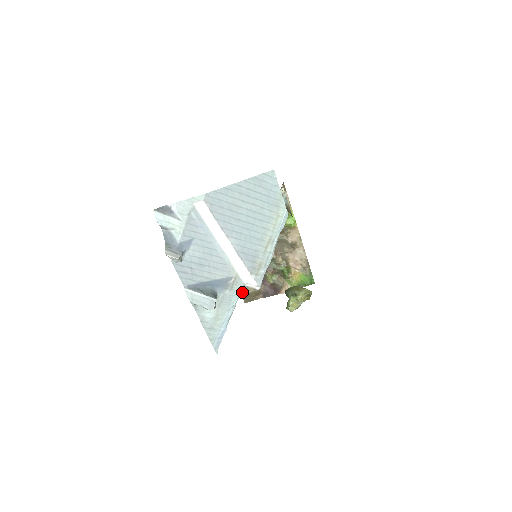
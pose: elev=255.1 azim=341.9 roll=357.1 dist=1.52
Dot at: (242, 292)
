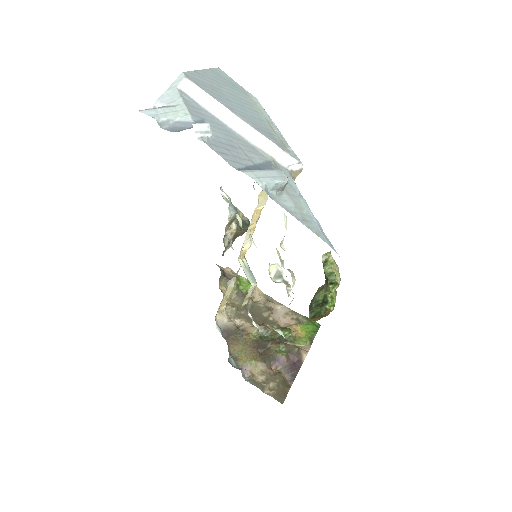
Dot at: (292, 179)
